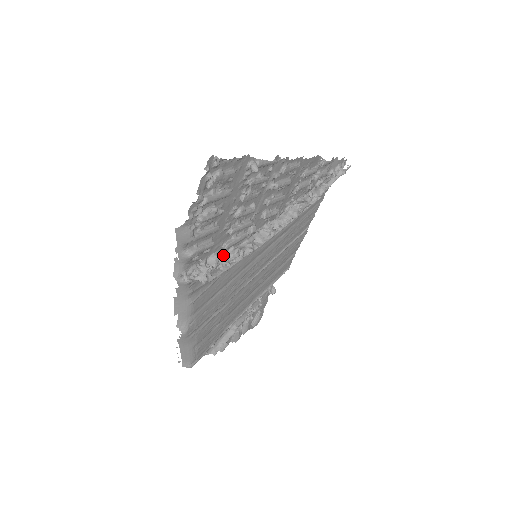
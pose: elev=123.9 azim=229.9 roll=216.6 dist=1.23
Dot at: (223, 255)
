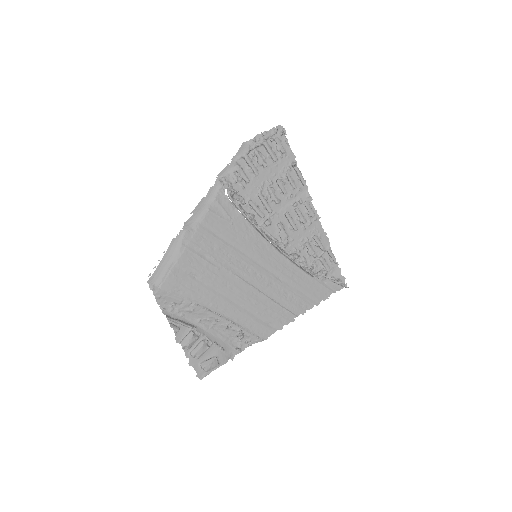
Dot at: (244, 211)
